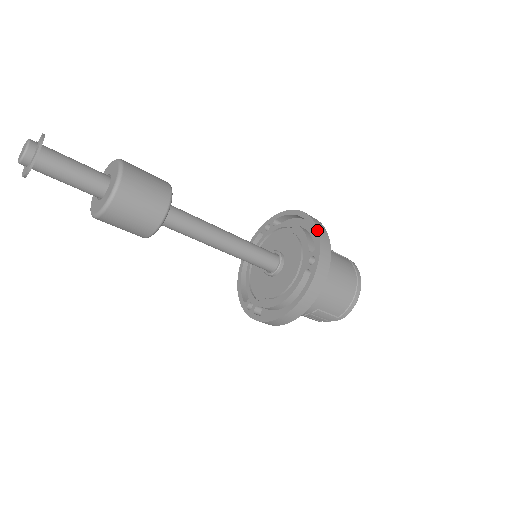
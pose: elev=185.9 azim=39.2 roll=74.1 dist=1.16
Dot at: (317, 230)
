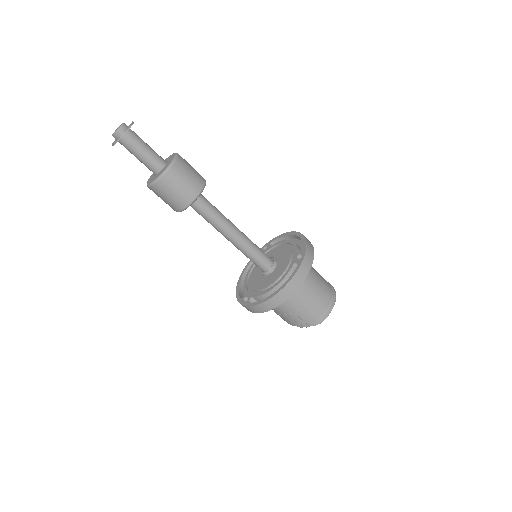
Dot at: (305, 238)
